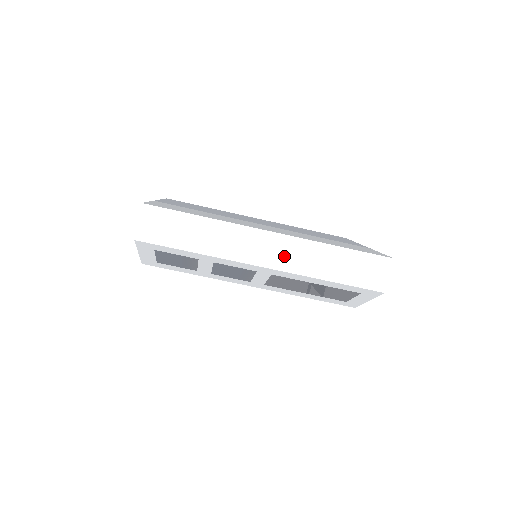
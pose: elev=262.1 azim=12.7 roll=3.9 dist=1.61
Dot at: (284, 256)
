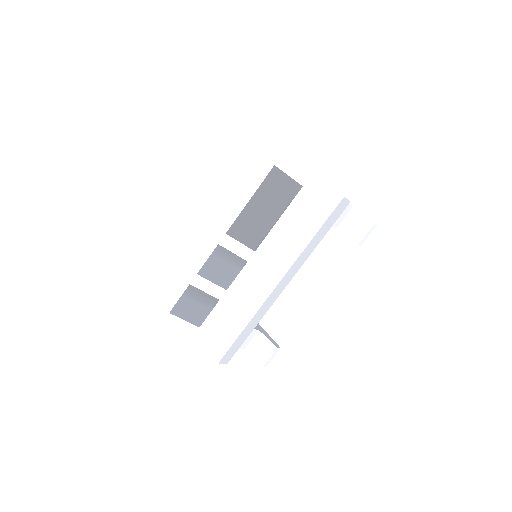
Dot at: (209, 215)
